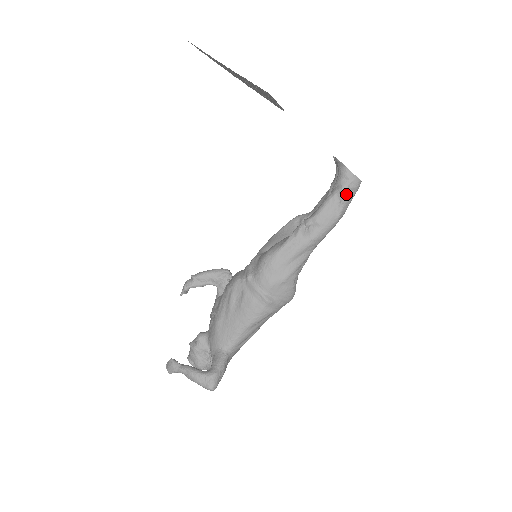
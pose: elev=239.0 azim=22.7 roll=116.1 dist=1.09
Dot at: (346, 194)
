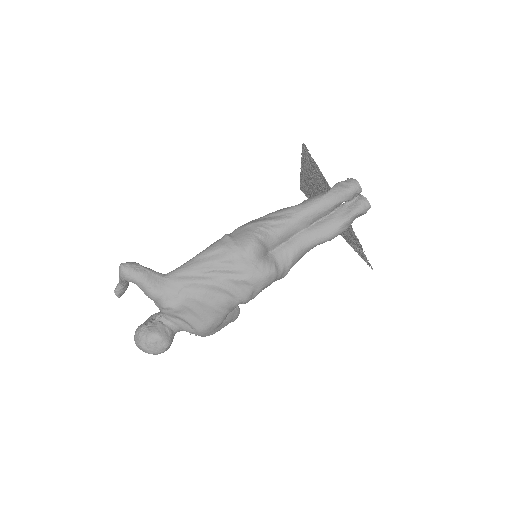
Dot at: (338, 184)
